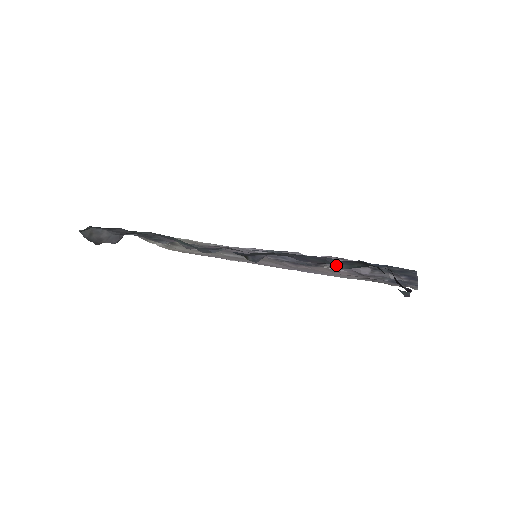
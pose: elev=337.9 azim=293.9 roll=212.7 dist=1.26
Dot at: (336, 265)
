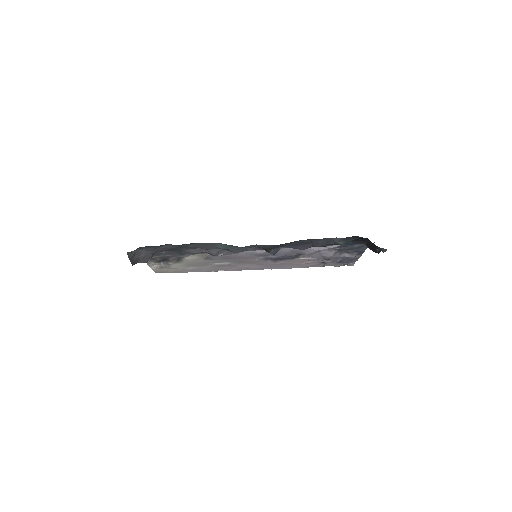
Dot at: (338, 242)
